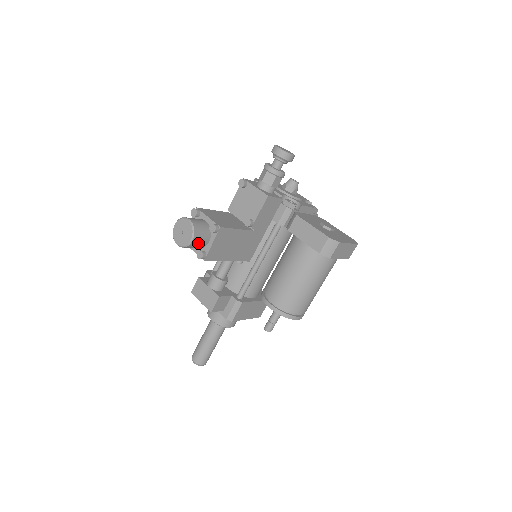
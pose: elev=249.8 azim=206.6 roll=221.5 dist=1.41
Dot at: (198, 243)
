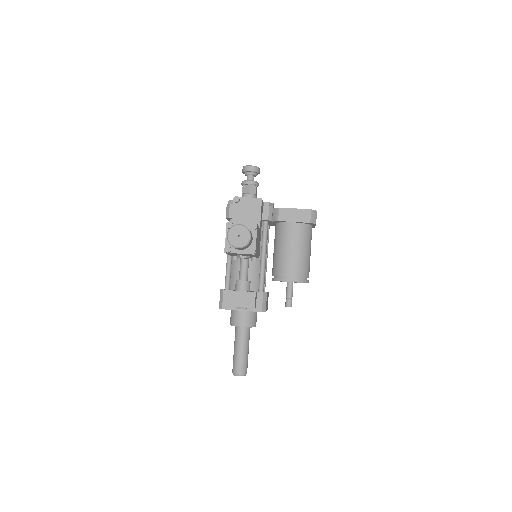
Dot at: (251, 240)
